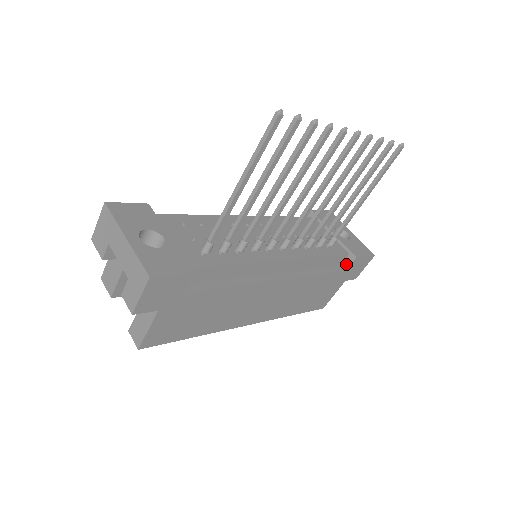
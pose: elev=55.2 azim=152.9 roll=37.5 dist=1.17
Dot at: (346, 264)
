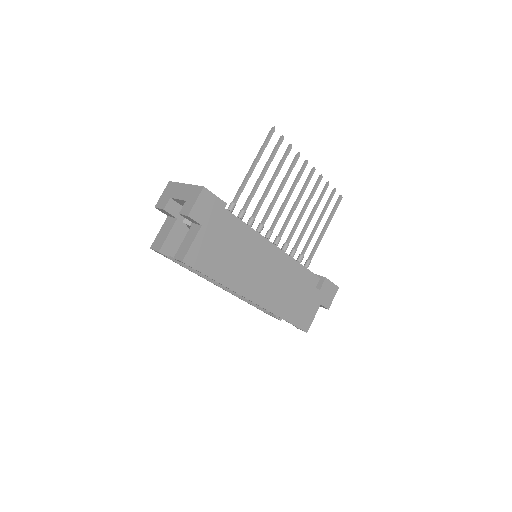
Dot at: (319, 285)
